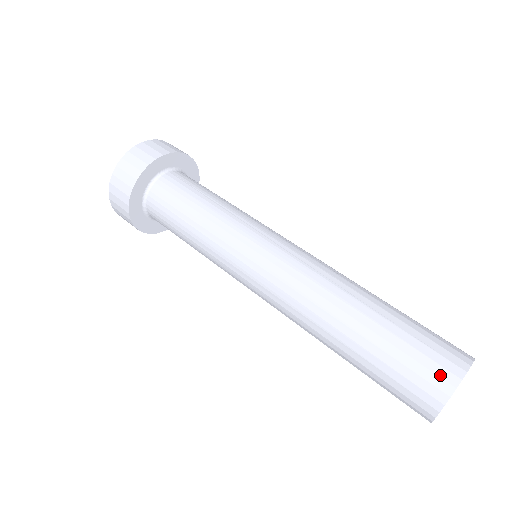
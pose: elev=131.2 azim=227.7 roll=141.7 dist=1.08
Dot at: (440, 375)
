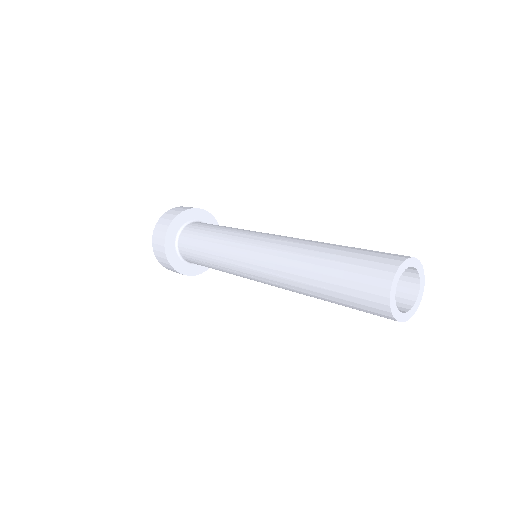
Dot at: occluded
